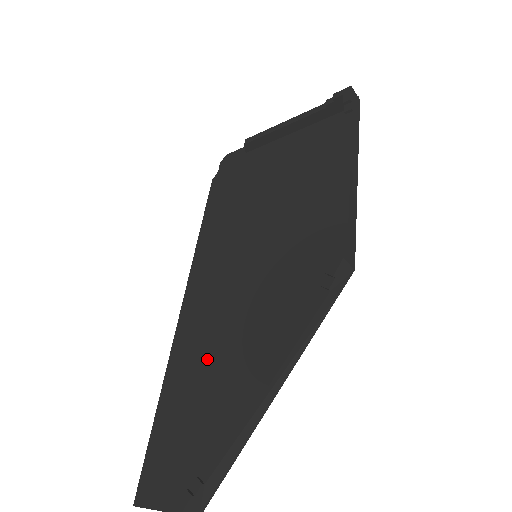
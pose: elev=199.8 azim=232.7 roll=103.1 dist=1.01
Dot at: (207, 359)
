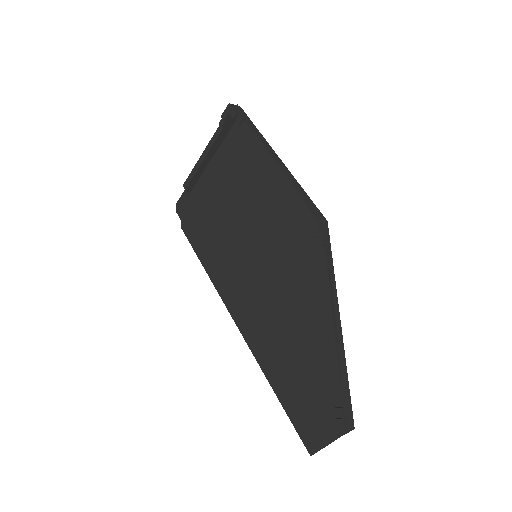
Dot at: (282, 341)
